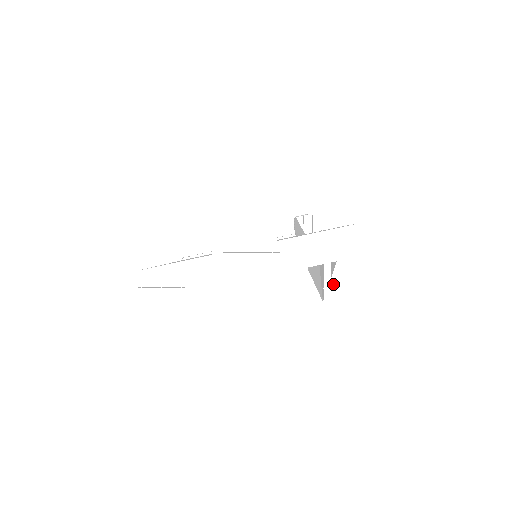
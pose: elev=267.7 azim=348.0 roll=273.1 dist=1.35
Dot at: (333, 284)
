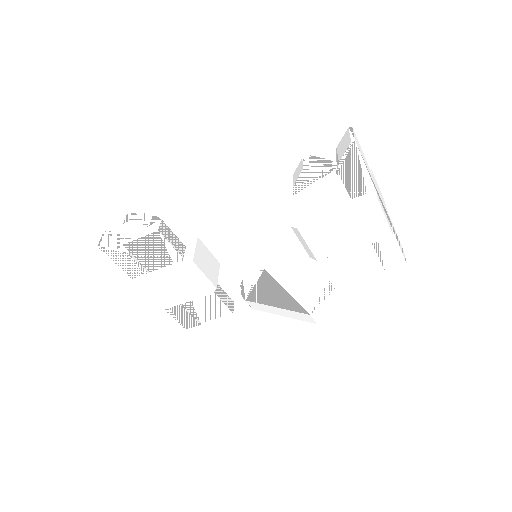
Dot at: (322, 307)
